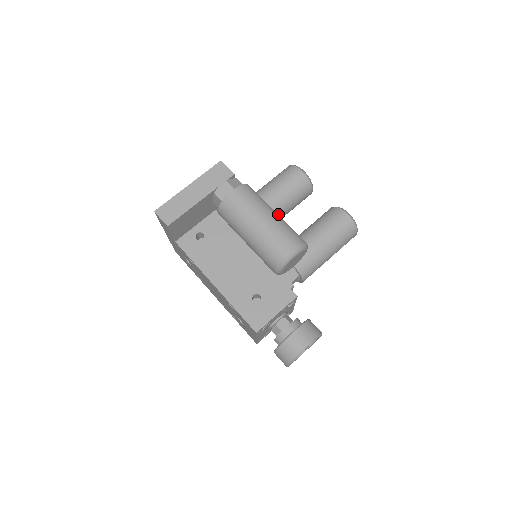
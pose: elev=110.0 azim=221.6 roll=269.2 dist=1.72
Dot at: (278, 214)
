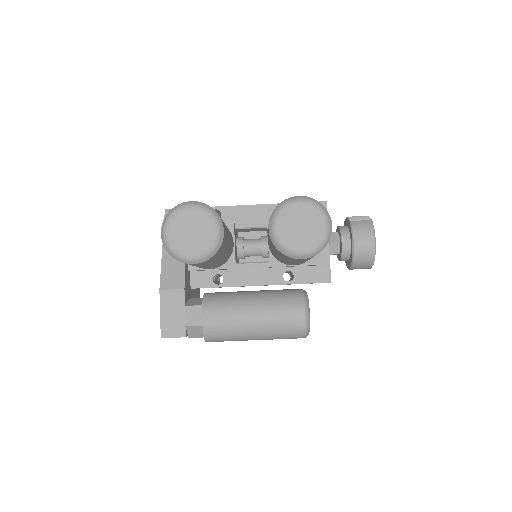
Dot at: (227, 252)
